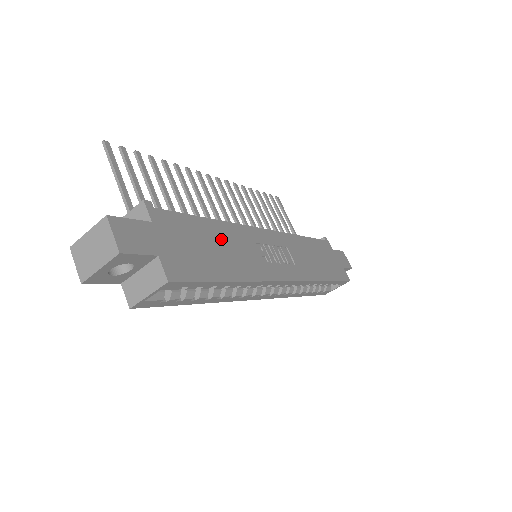
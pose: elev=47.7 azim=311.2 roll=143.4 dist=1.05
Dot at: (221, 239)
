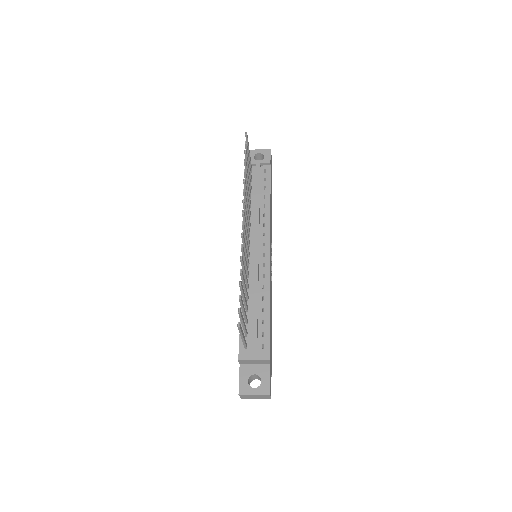
Dot at: occluded
